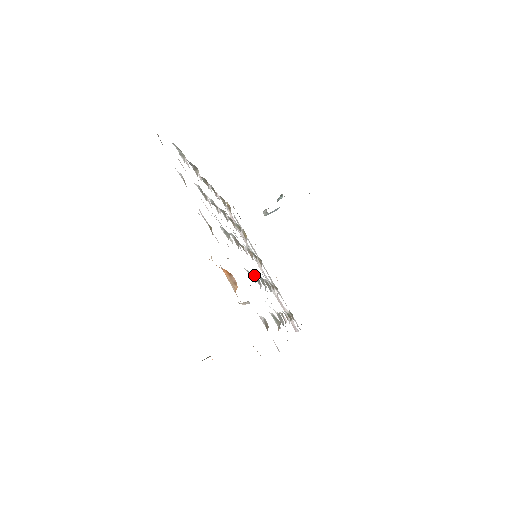
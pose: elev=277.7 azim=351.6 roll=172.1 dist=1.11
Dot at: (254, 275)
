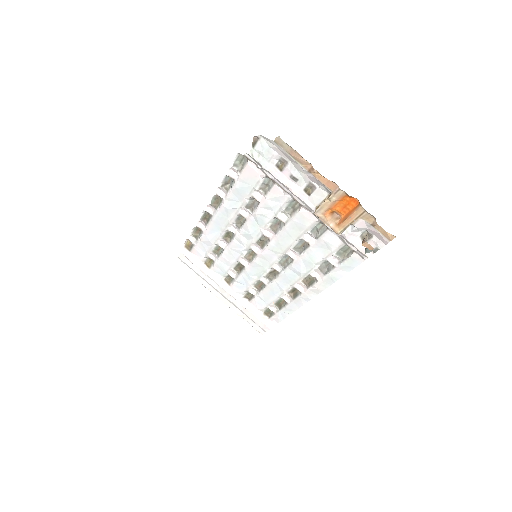
Dot at: (296, 245)
